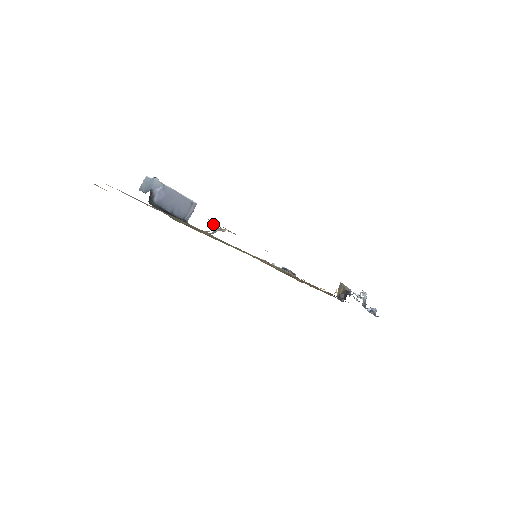
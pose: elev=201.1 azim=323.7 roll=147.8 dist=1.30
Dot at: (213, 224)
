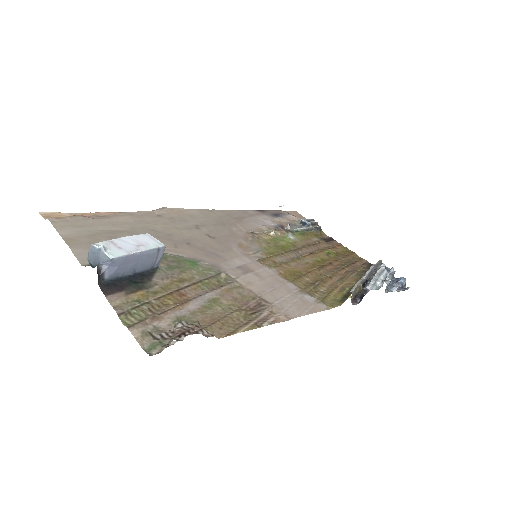
Dot at: (166, 340)
